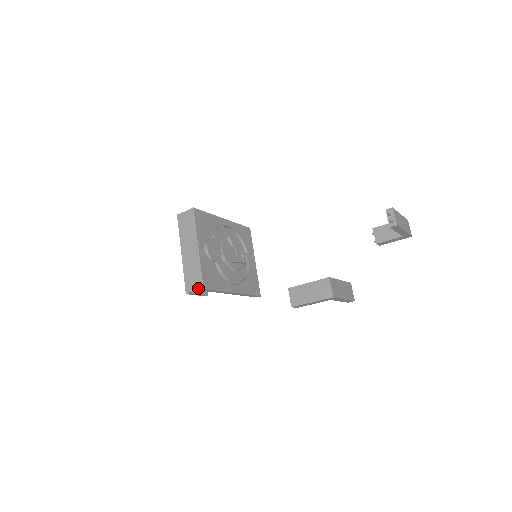
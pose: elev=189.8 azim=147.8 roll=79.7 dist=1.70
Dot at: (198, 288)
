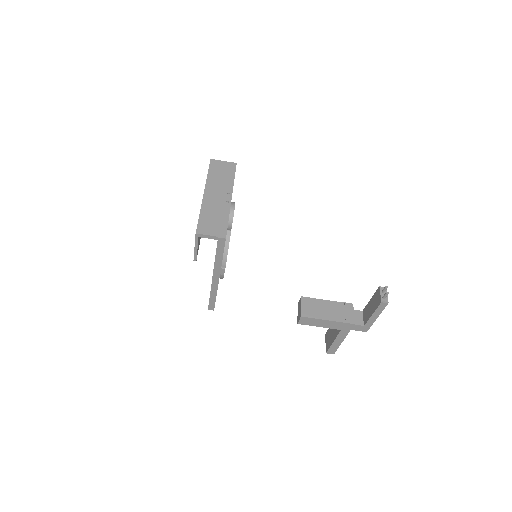
Dot at: (218, 235)
